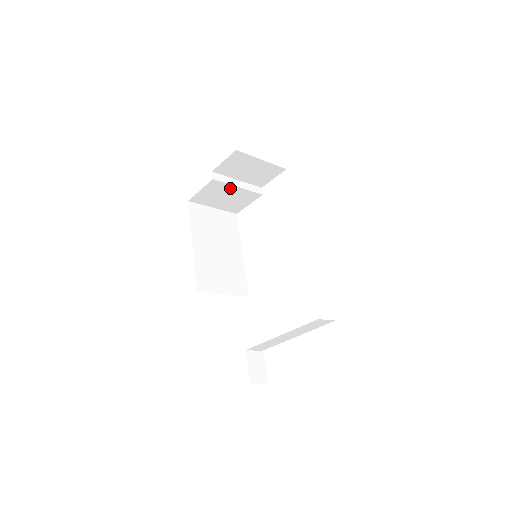
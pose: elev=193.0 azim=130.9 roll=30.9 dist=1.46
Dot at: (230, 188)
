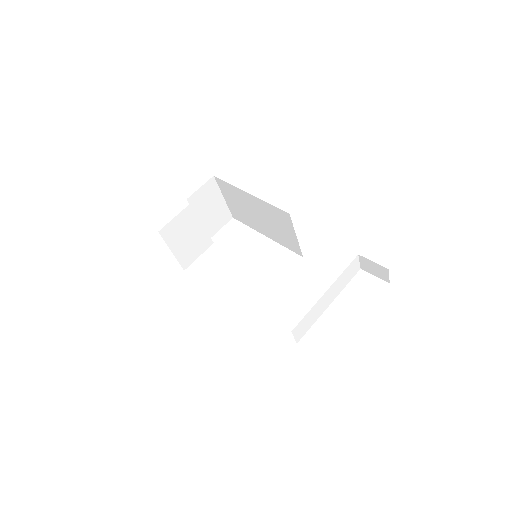
Dot at: (197, 223)
